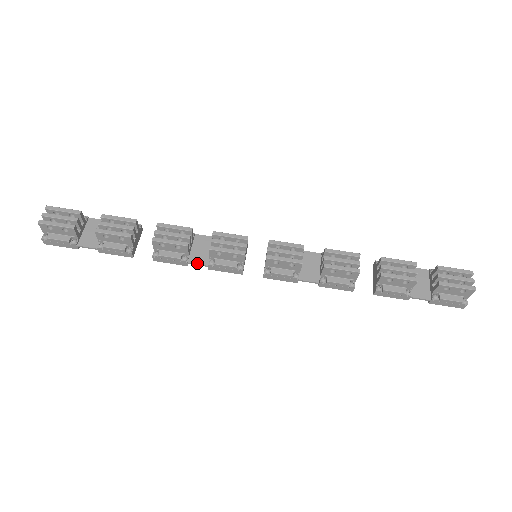
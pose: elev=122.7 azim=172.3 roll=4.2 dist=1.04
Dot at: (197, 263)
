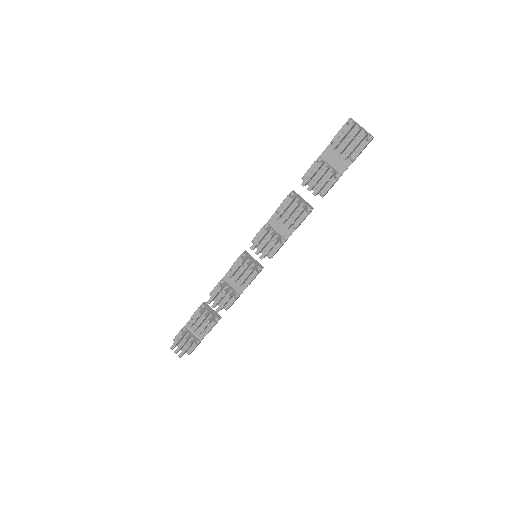
Dot at: (243, 290)
